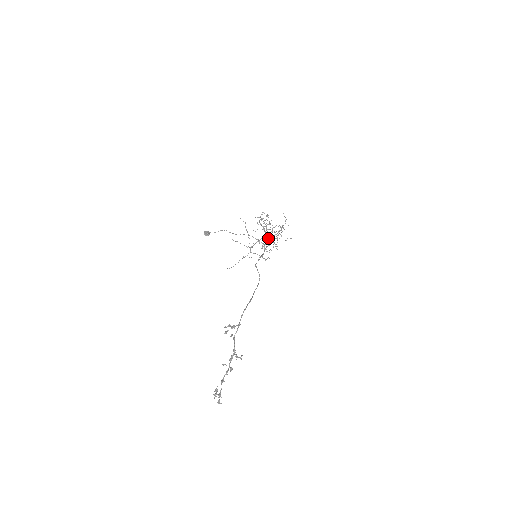
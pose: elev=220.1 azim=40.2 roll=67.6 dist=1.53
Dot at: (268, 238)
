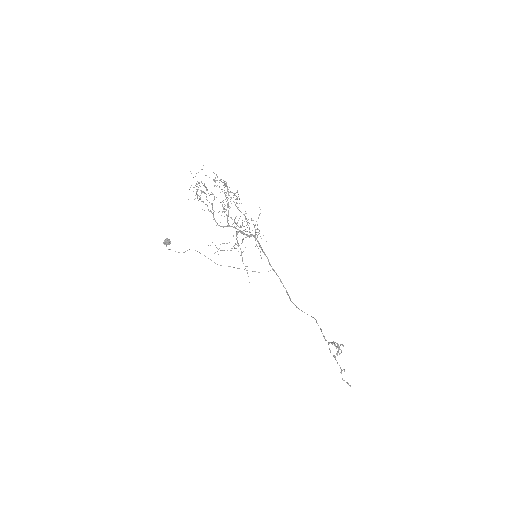
Dot at: occluded
